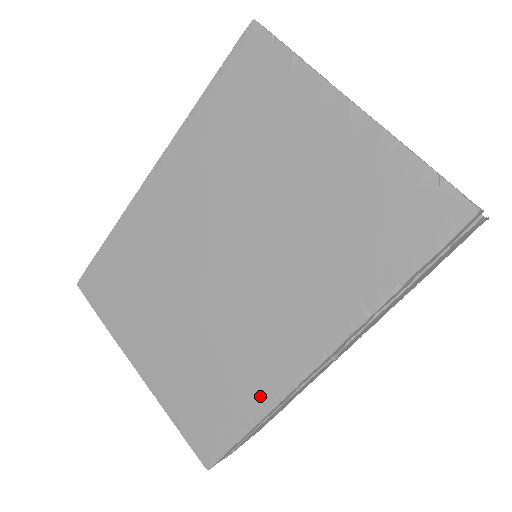
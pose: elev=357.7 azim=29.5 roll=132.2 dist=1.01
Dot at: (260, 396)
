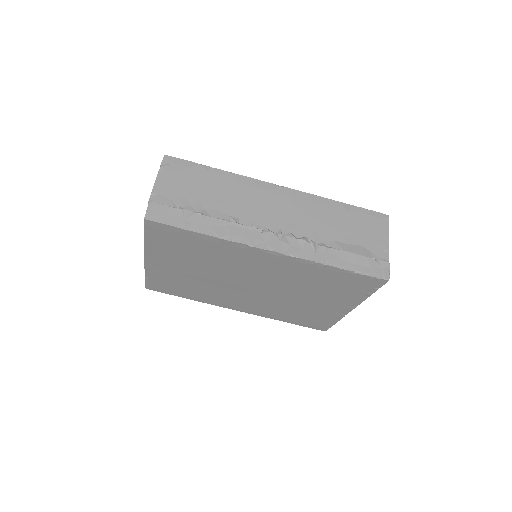
Dot at: (202, 299)
